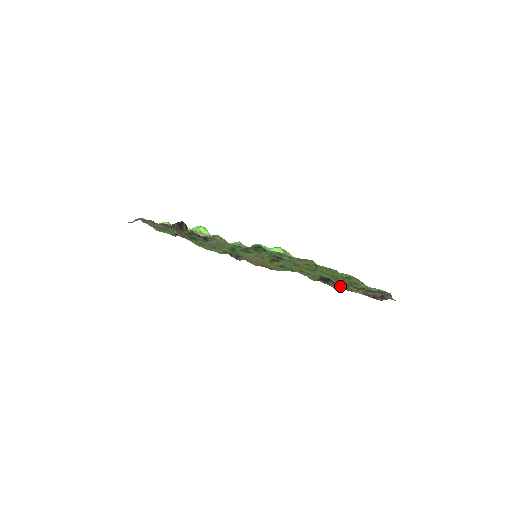
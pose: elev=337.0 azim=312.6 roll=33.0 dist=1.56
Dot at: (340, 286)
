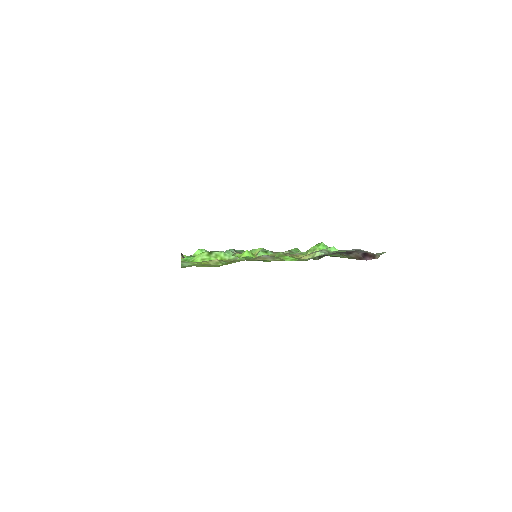
Dot at: occluded
